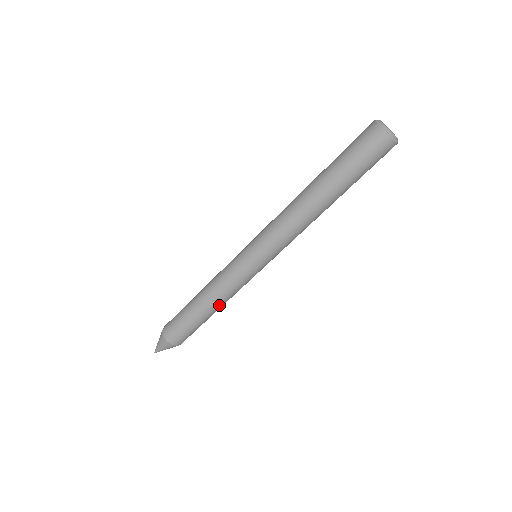
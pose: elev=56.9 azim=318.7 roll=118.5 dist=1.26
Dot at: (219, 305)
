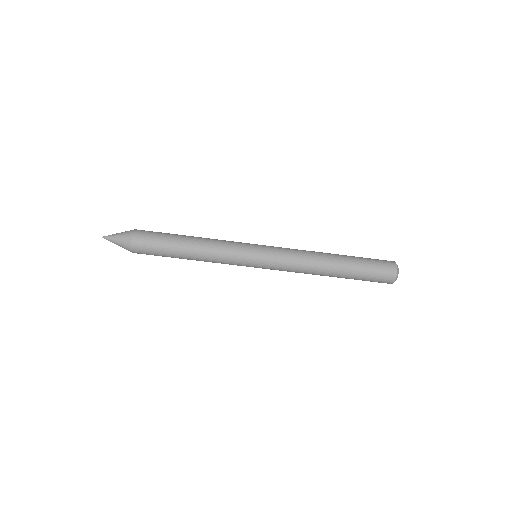
Dot at: occluded
